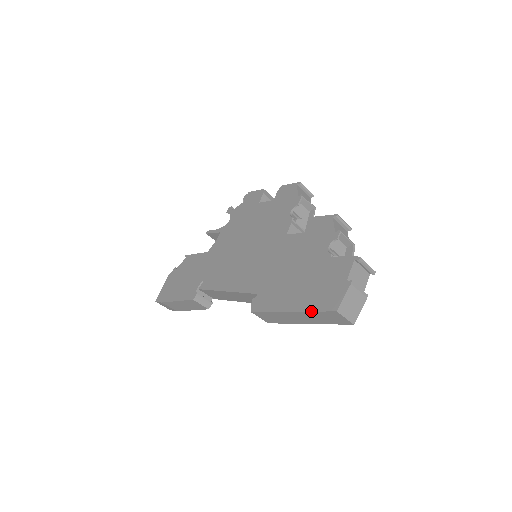
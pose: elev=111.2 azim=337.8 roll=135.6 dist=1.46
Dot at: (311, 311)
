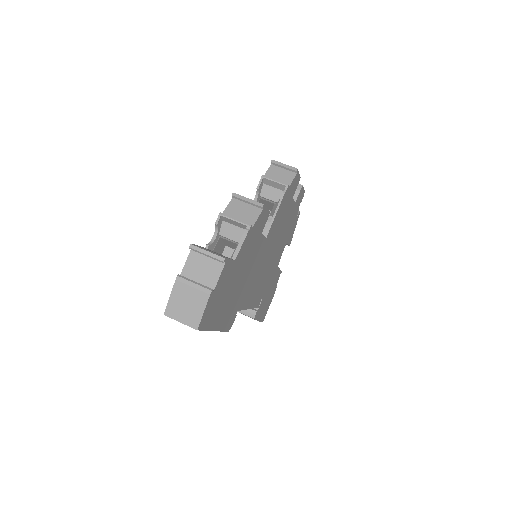
Dot at: occluded
